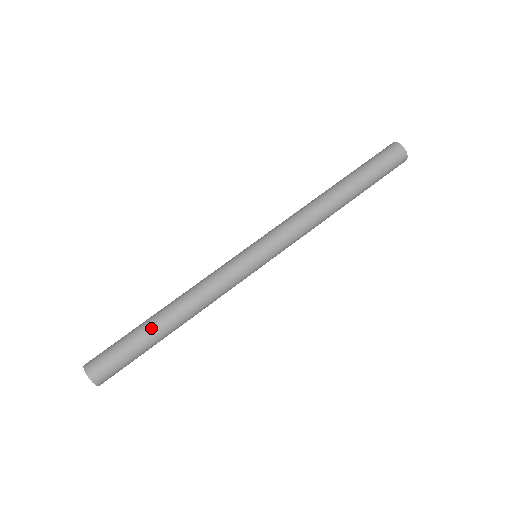
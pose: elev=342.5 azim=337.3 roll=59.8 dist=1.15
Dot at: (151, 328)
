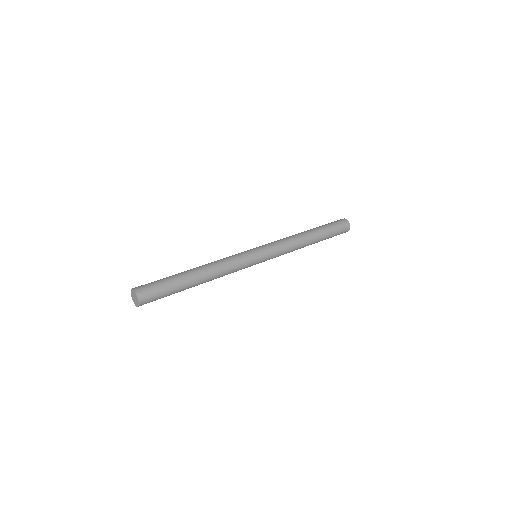
Dot at: (187, 279)
